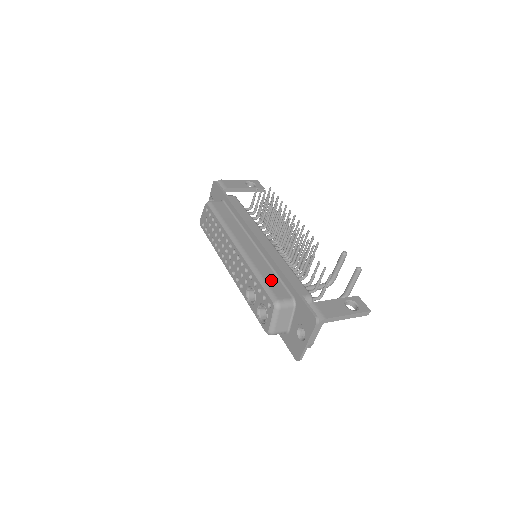
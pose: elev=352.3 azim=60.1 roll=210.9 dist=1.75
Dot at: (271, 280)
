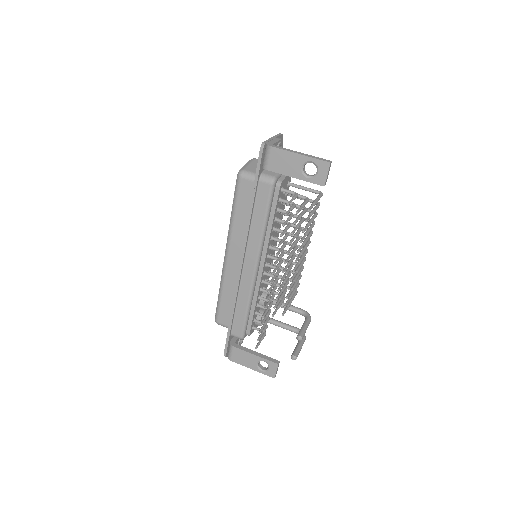
Dot at: (226, 305)
